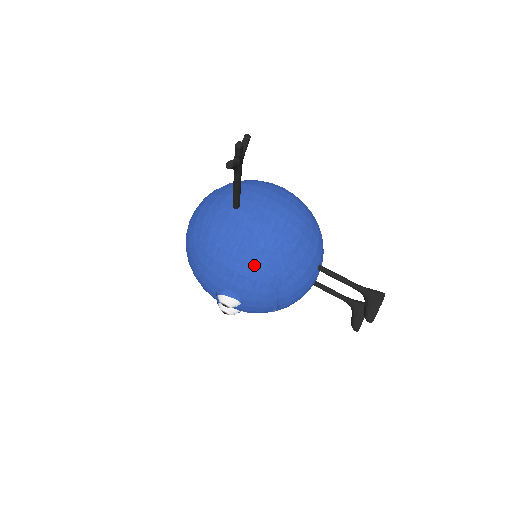
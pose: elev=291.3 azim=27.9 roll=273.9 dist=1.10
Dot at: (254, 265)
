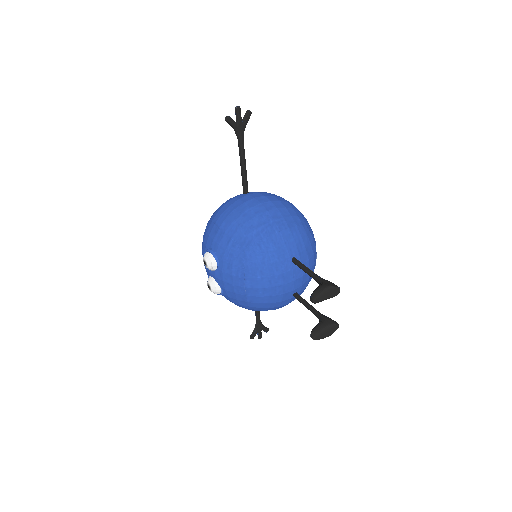
Dot at: (234, 224)
